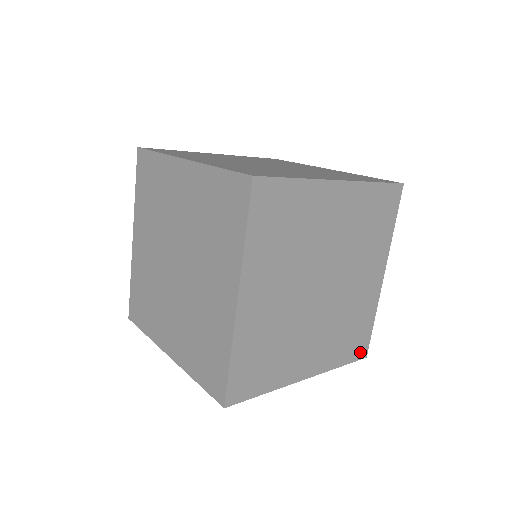
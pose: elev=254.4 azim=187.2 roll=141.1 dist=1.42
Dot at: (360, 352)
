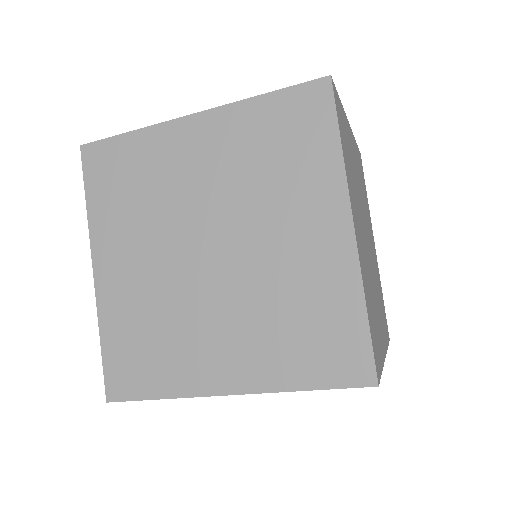
Dot at: (352, 371)
